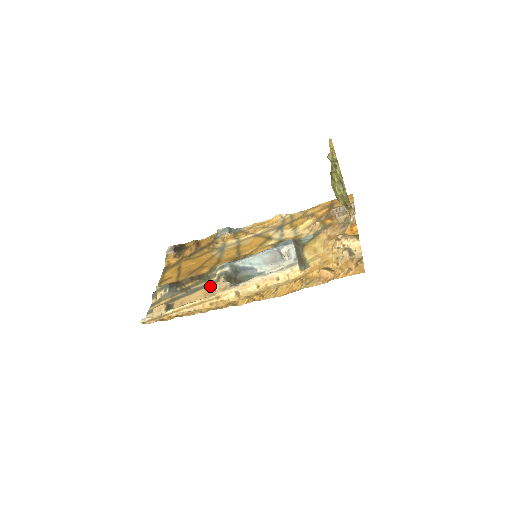
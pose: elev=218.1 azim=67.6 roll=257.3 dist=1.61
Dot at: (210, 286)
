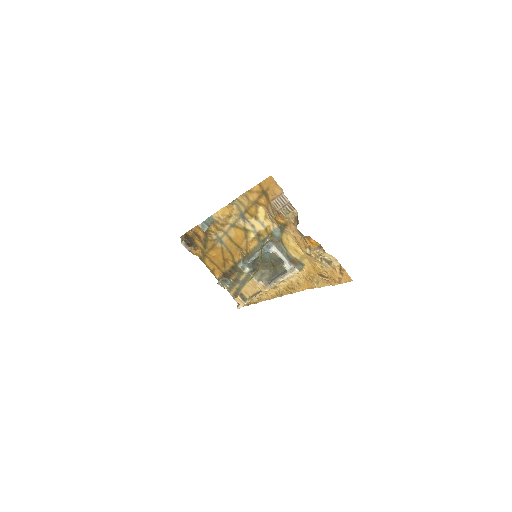
Dot at: (250, 280)
